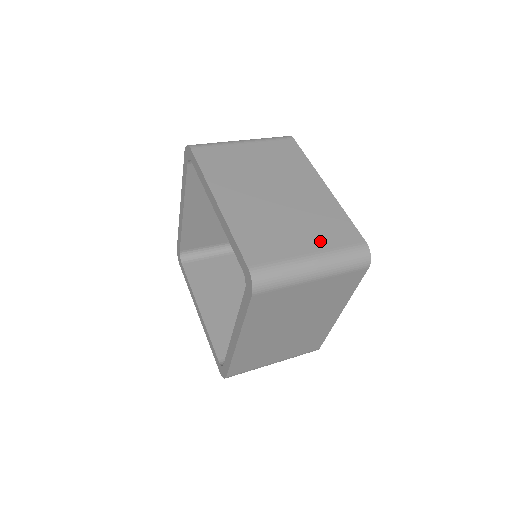
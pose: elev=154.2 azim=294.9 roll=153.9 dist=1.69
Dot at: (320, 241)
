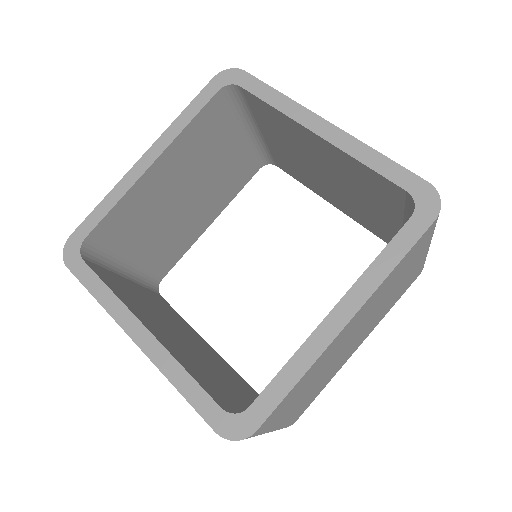
Dot at: occluded
